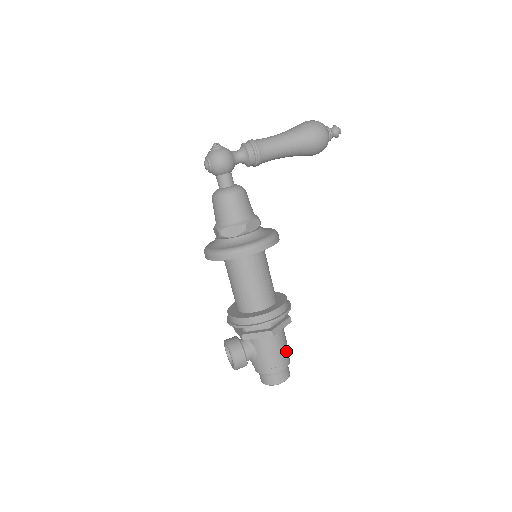
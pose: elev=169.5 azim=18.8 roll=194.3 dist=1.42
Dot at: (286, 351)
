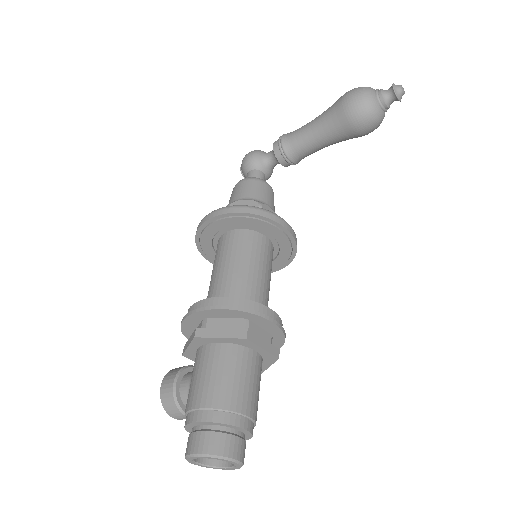
Dot at: (223, 392)
